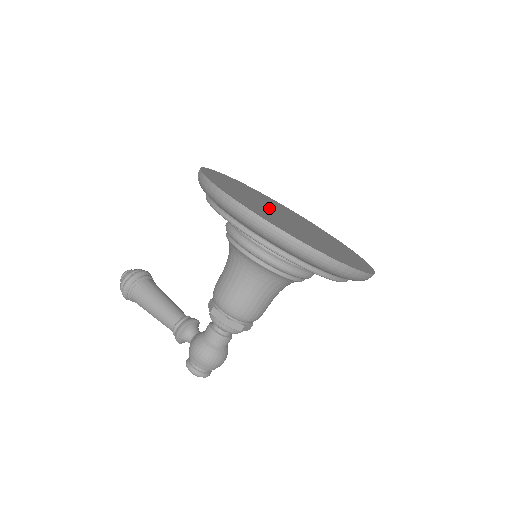
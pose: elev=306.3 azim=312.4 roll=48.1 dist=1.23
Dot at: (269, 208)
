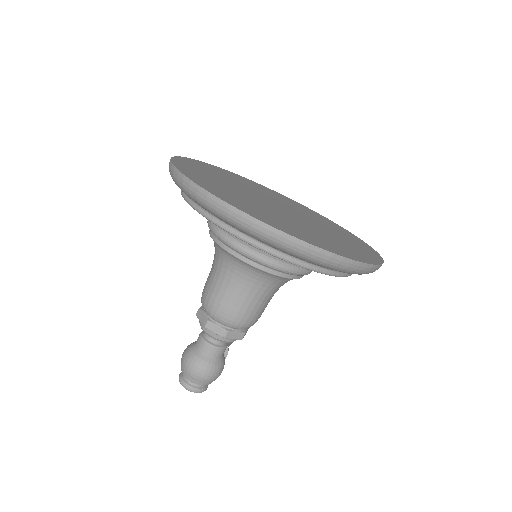
Dot at: (262, 195)
